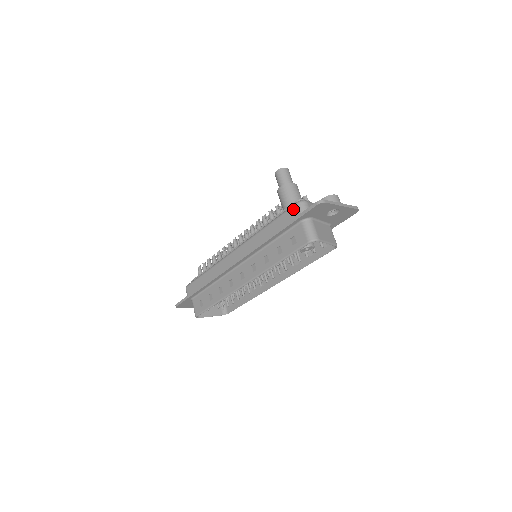
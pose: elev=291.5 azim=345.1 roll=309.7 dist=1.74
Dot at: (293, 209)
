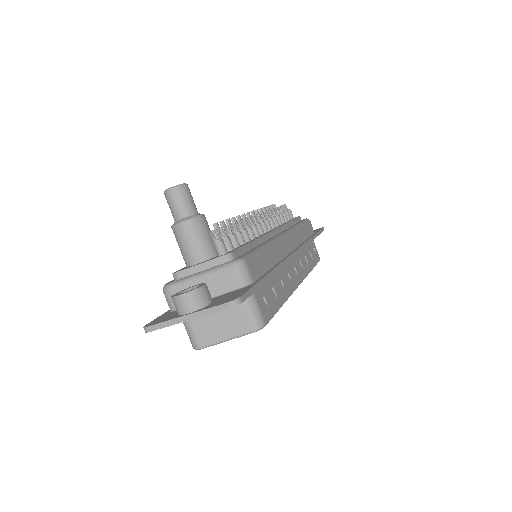
Dot at: occluded
